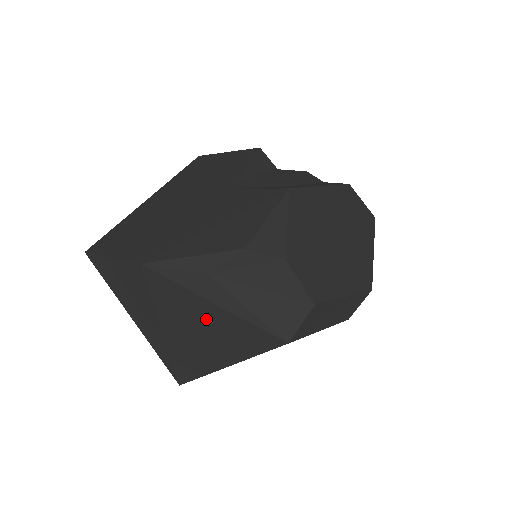
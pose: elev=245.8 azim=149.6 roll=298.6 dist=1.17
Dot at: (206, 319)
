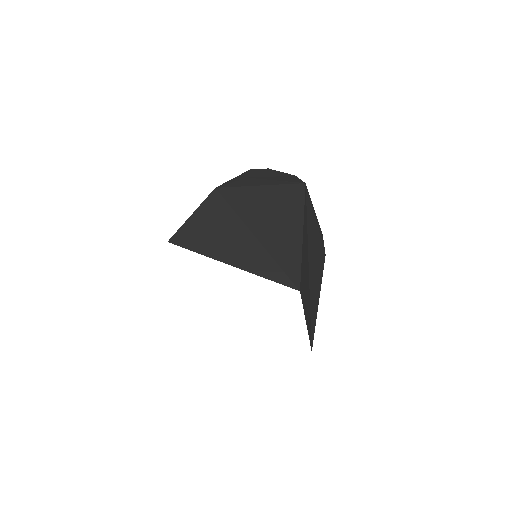
Dot at: (267, 200)
